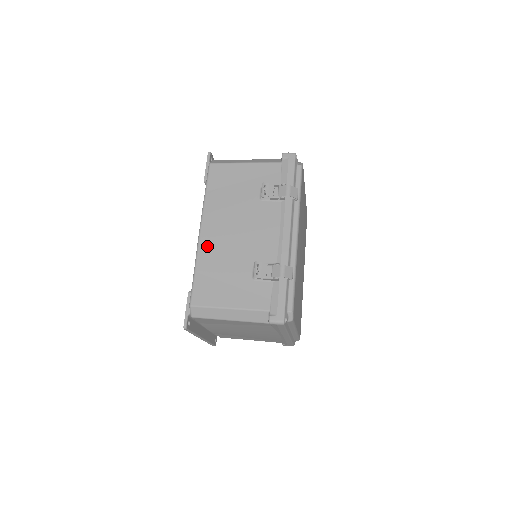
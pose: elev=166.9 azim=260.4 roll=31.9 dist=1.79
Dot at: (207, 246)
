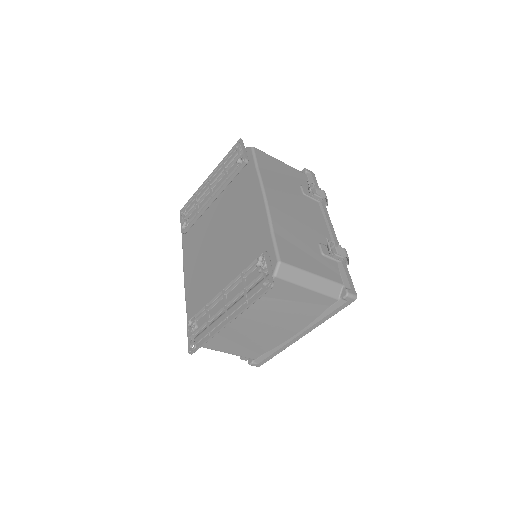
Dot at: (277, 213)
